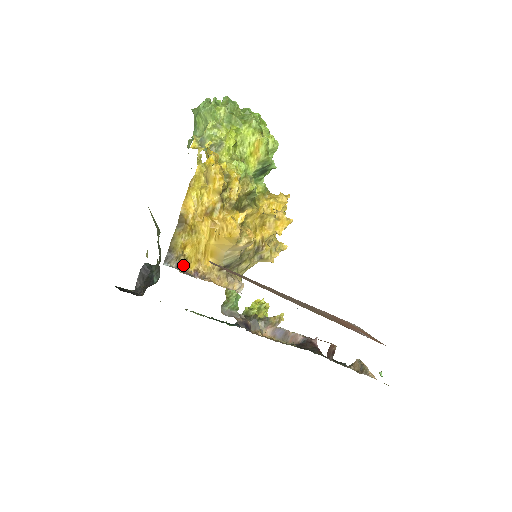
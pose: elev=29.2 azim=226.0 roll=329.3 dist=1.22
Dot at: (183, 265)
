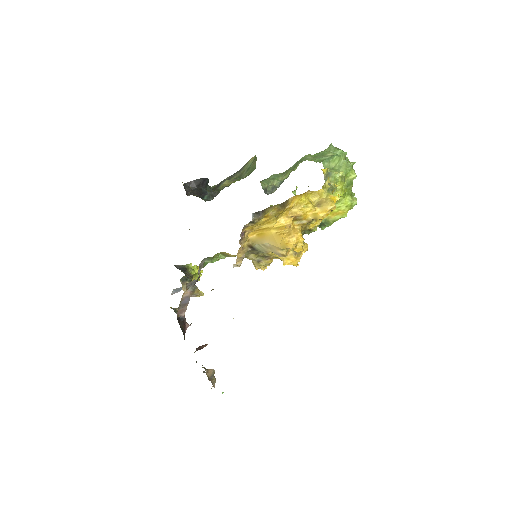
Dot at: (250, 223)
